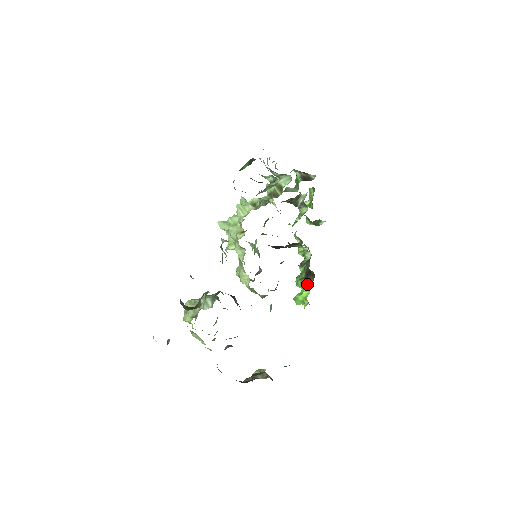
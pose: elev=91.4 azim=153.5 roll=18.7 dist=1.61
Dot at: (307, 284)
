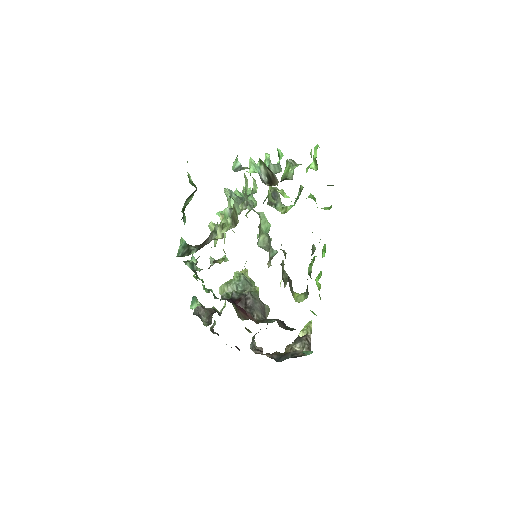
Dot at: (304, 296)
